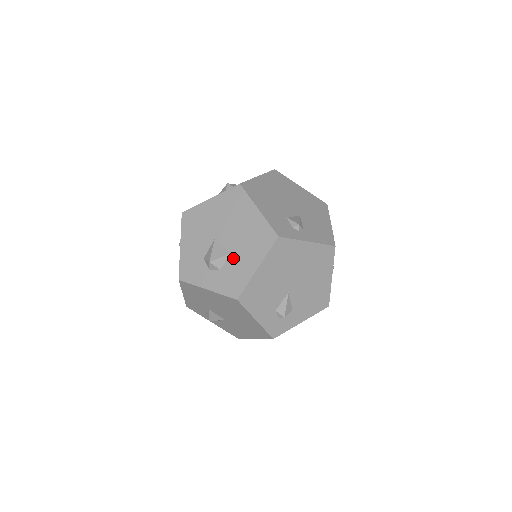
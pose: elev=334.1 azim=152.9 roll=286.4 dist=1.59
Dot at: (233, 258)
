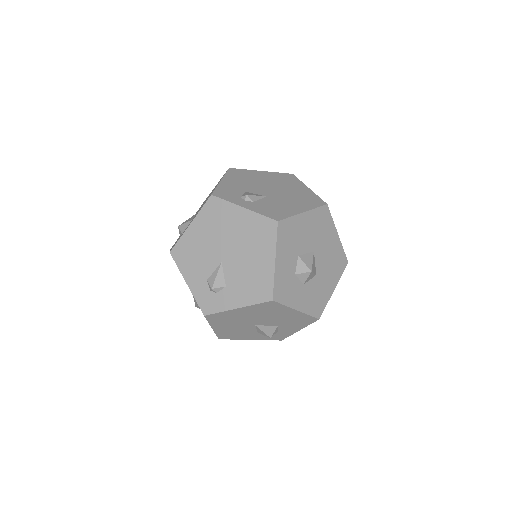
Dot at: (190, 222)
